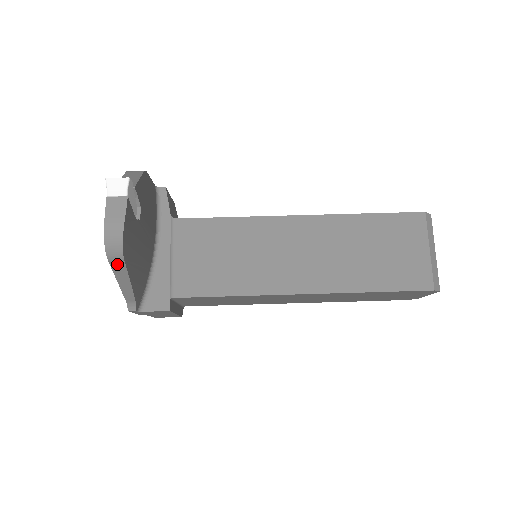
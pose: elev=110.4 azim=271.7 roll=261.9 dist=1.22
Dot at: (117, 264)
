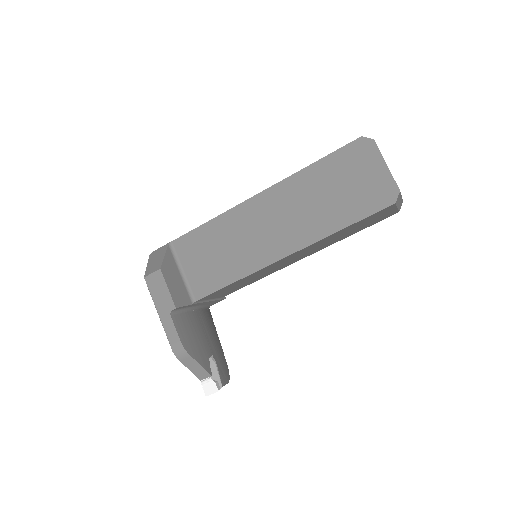
Dot at: occluded
